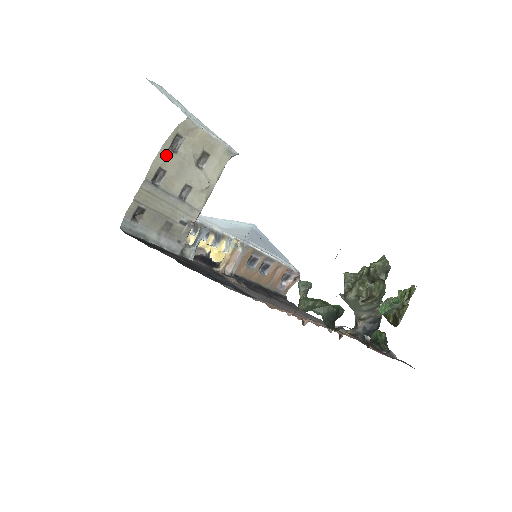
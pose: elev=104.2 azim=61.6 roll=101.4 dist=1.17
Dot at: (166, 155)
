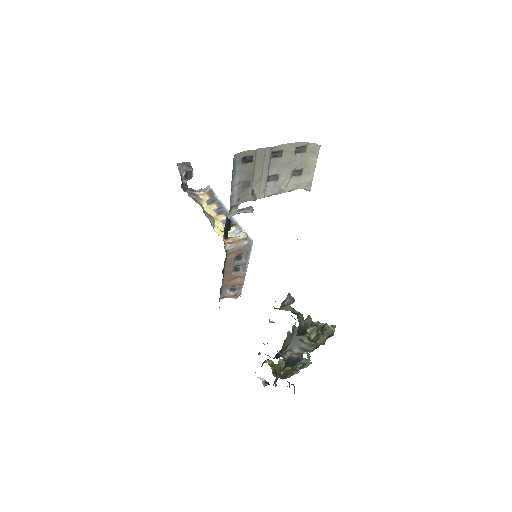
Dot at: (292, 149)
